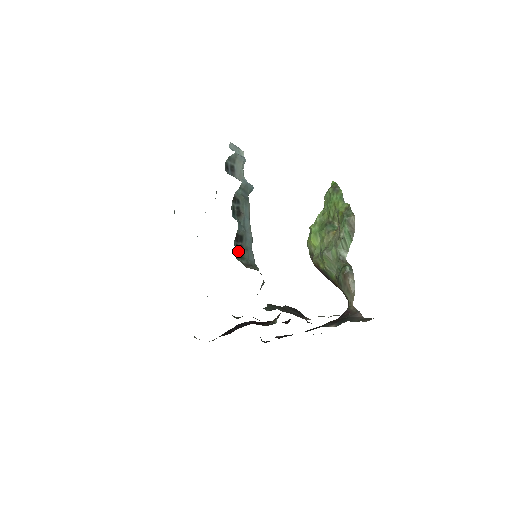
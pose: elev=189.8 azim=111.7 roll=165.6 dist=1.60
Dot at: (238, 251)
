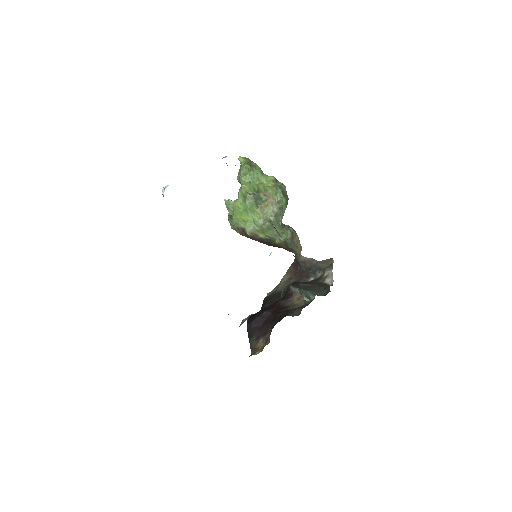
Dot at: occluded
